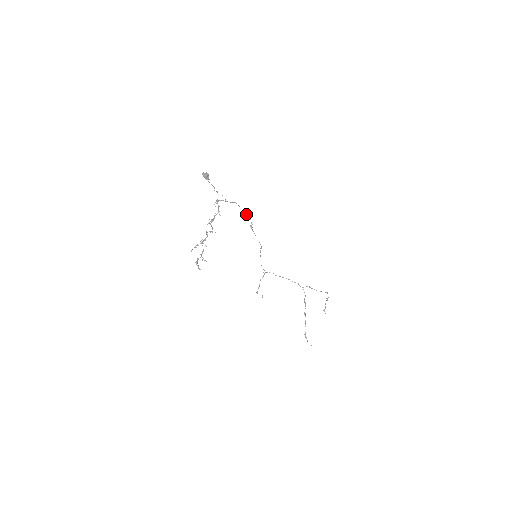
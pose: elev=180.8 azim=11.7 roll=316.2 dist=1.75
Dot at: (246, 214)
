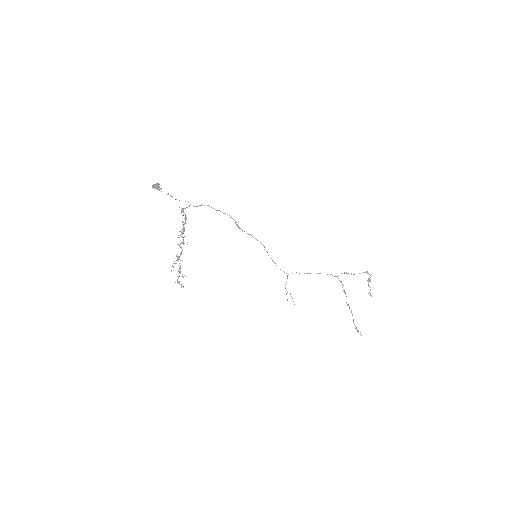
Dot at: (223, 213)
